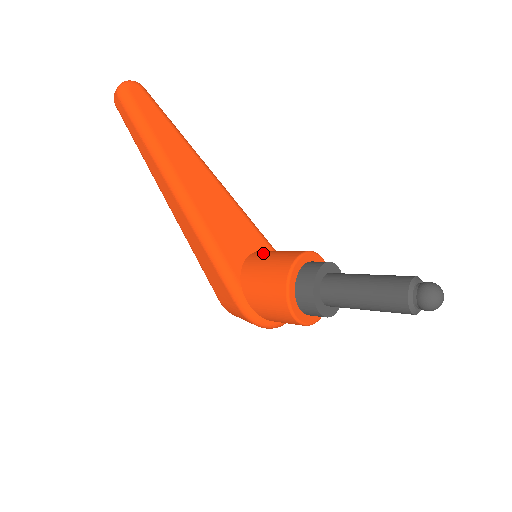
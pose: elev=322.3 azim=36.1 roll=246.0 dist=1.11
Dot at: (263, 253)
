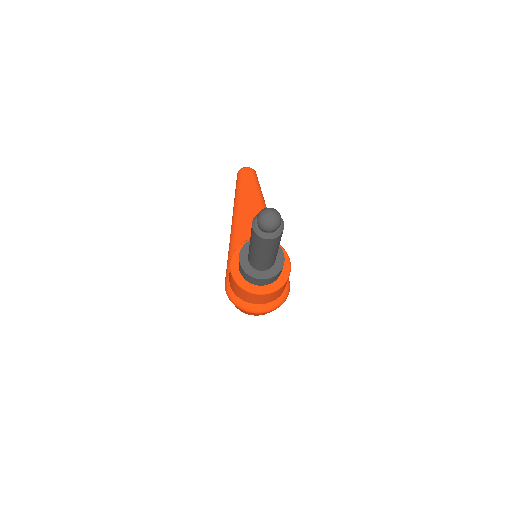
Dot at: occluded
